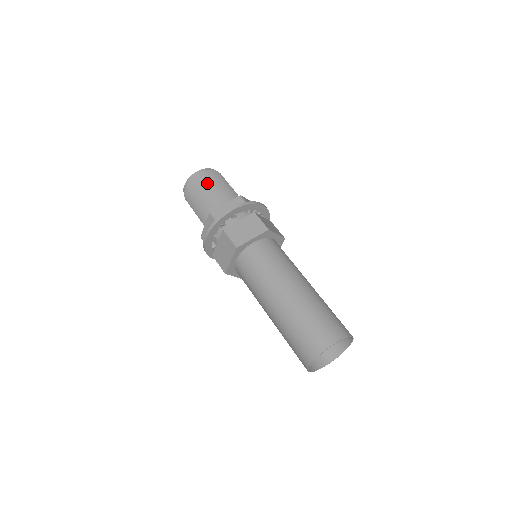
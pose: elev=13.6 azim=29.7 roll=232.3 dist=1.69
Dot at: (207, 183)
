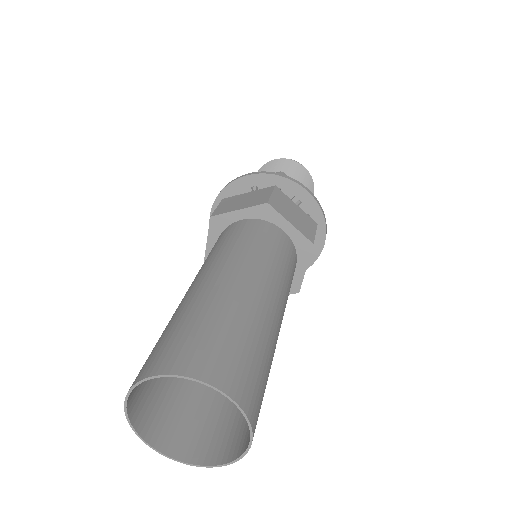
Dot at: (270, 167)
